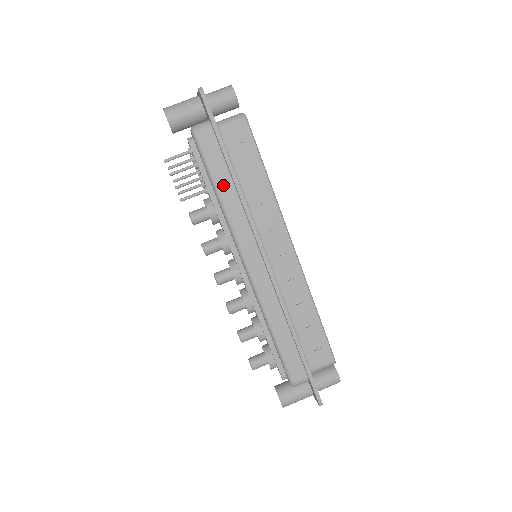
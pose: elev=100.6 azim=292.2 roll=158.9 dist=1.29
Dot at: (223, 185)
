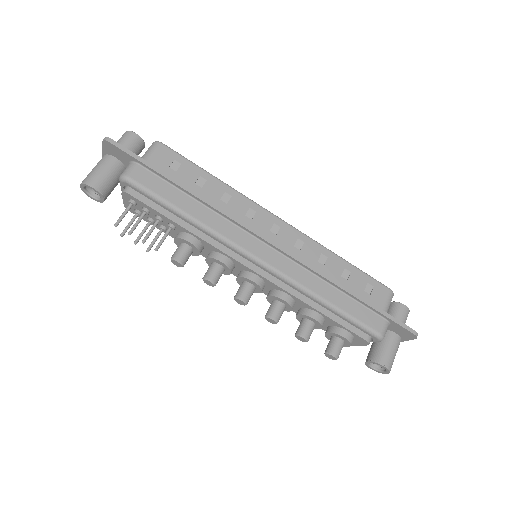
Dot at: (185, 205)
